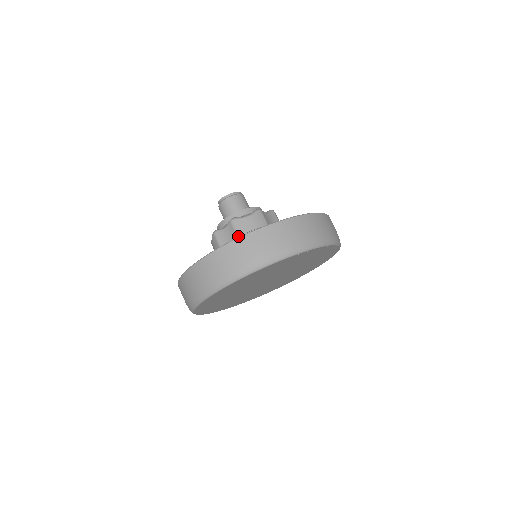
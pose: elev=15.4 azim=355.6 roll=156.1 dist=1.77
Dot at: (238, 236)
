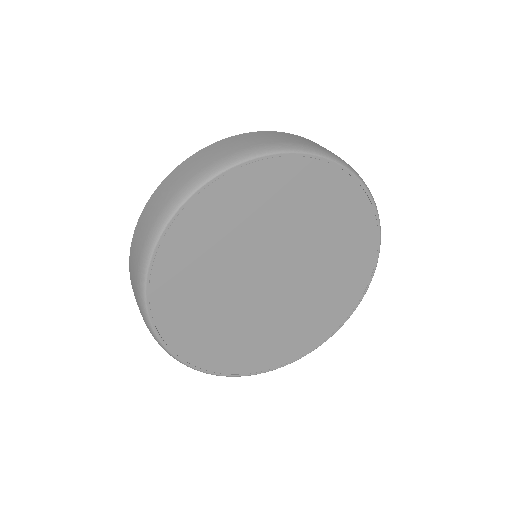
Dot at: occluded
